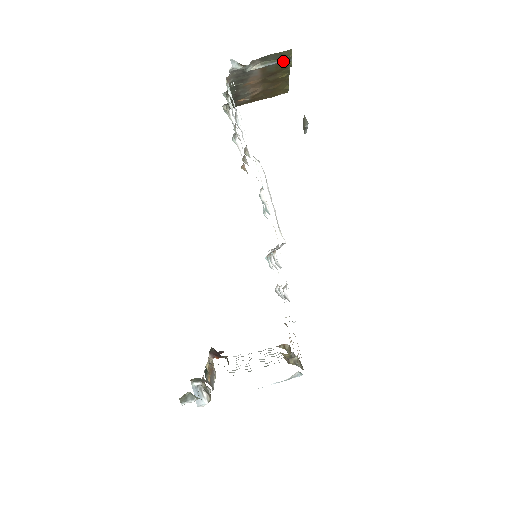
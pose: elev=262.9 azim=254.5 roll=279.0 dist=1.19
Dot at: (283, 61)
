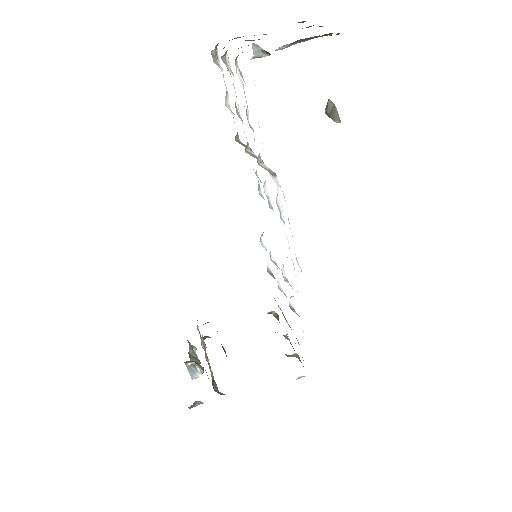
Dot at: (322, 35)
